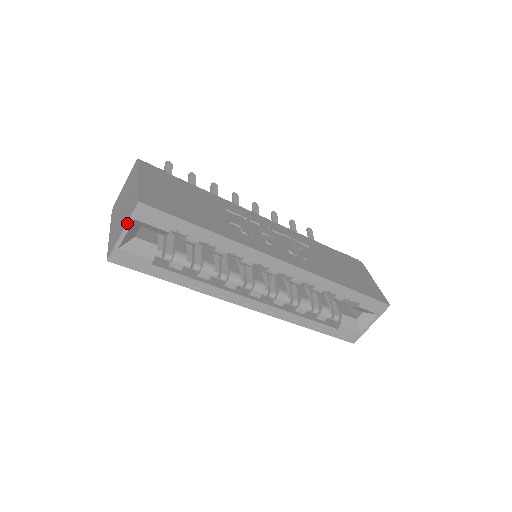
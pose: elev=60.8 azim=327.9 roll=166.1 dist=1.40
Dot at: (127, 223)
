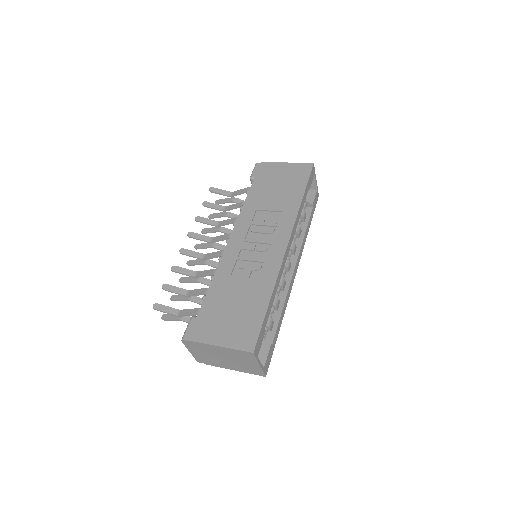
Dot at: (258, 362)
